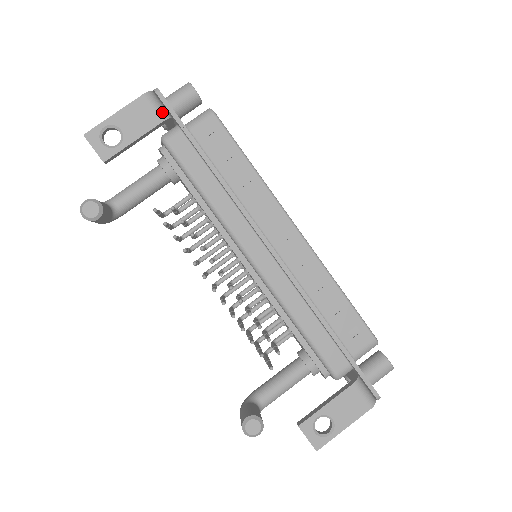
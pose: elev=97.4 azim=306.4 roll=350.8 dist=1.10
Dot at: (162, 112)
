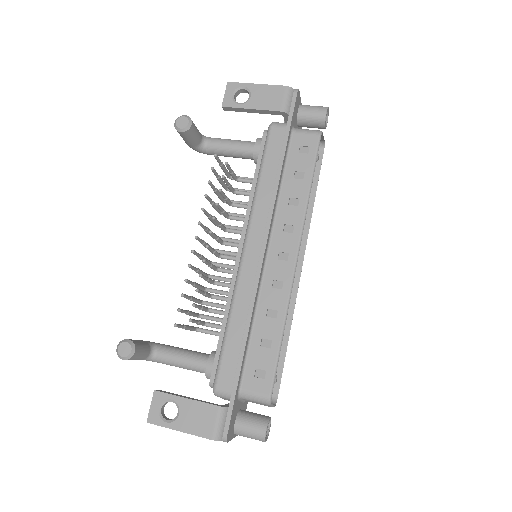
Dot at: (286, 106)
